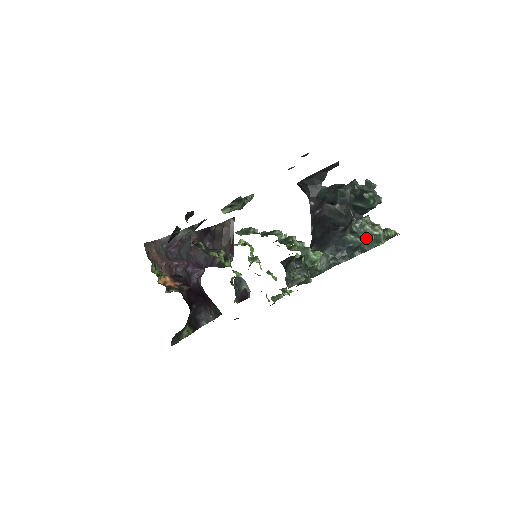
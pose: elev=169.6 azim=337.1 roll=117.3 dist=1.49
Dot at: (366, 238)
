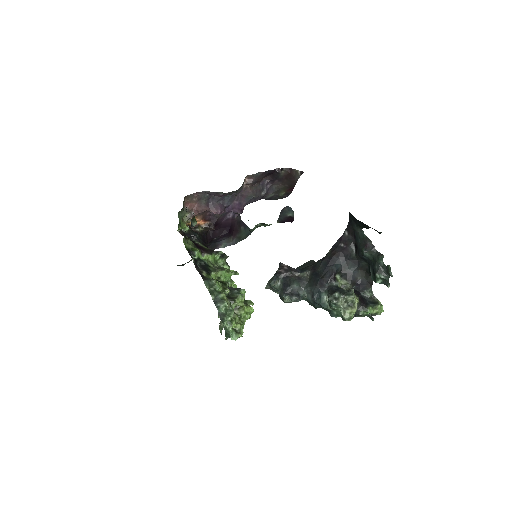
Dot at: (335, 310)
